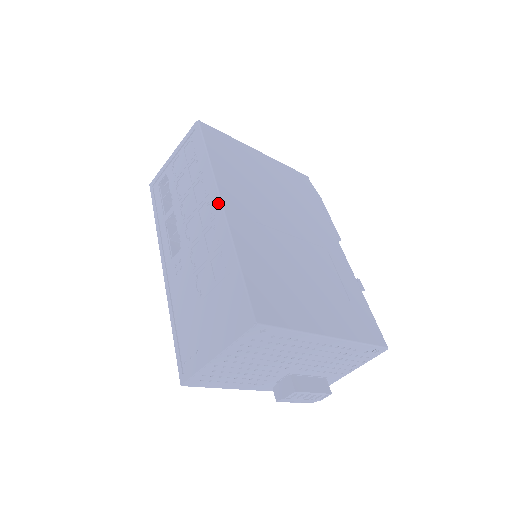
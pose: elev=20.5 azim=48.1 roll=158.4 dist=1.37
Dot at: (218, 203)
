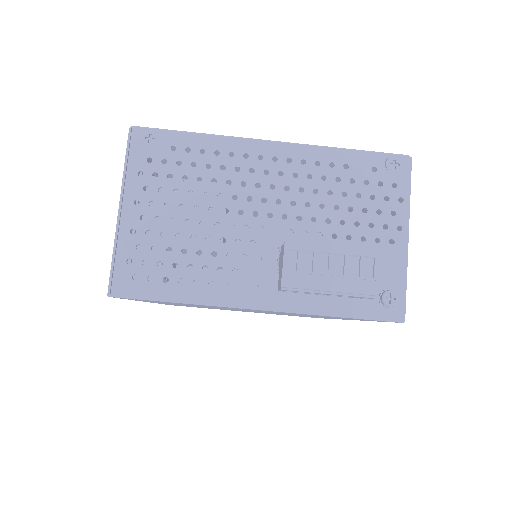
Dot at: occluded
